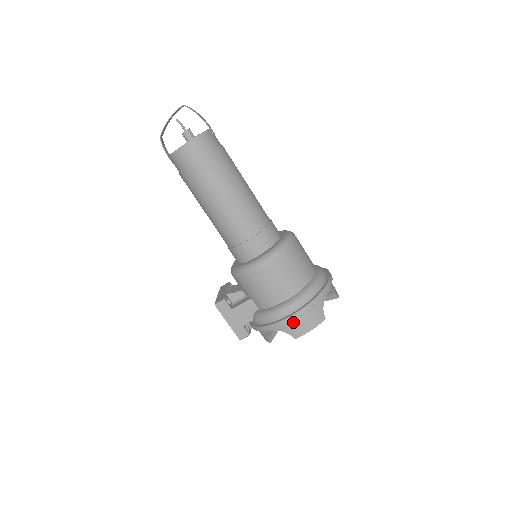
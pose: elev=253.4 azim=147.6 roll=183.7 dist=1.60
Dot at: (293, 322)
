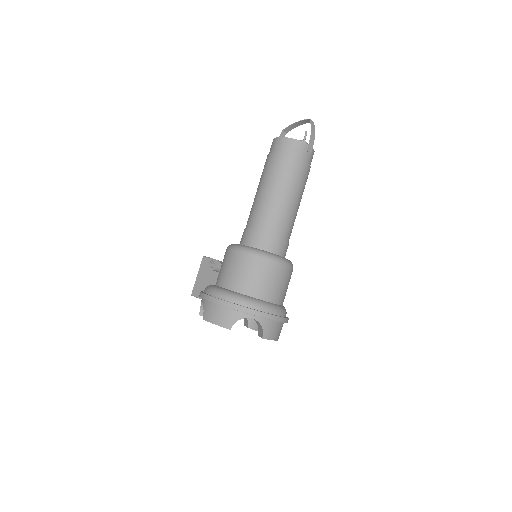
Dot at: (212, 305)
